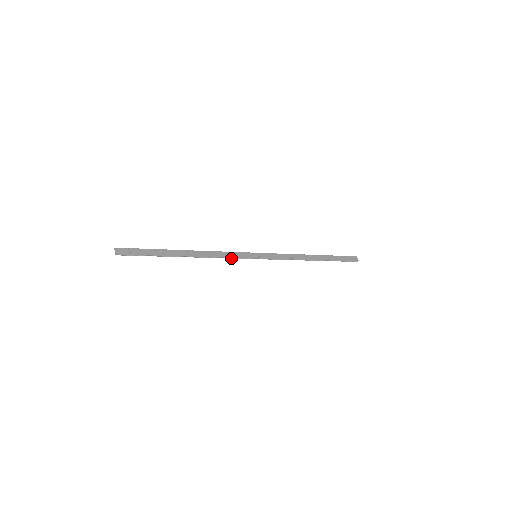
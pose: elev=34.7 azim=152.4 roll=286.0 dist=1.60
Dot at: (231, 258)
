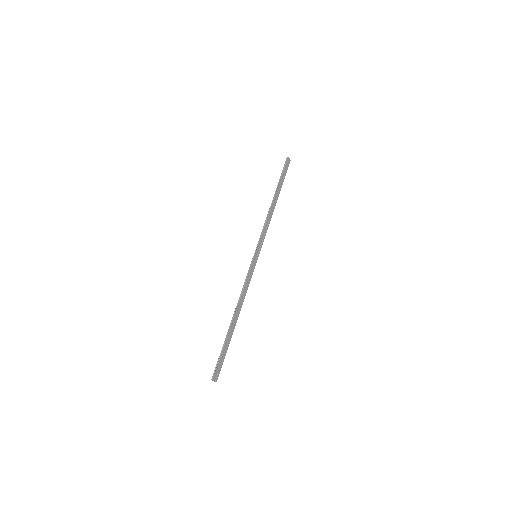
Dot at: (249, 281)
